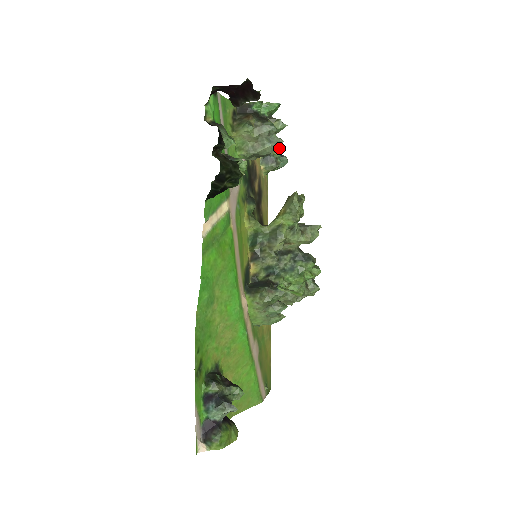
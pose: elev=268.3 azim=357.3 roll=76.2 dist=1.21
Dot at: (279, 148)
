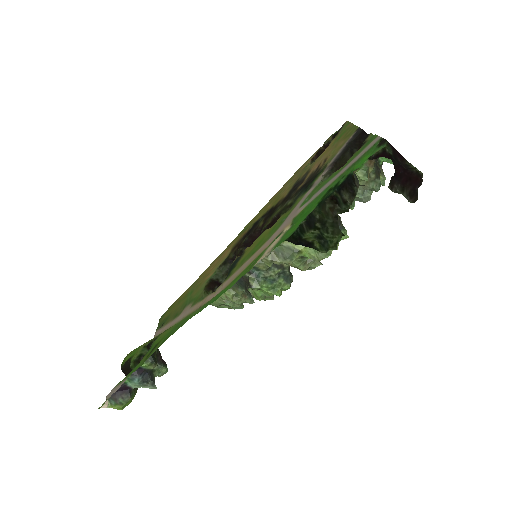
Dot at: occluded
